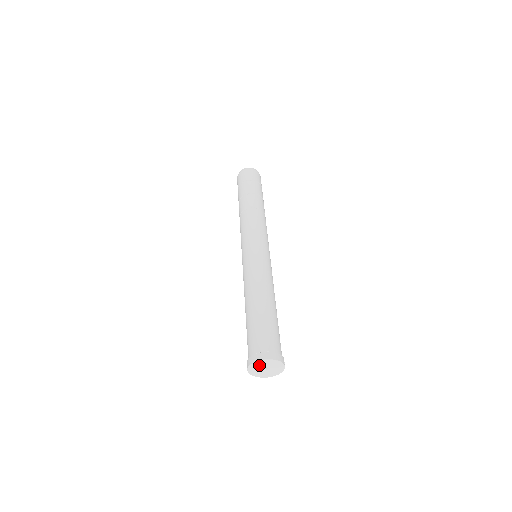
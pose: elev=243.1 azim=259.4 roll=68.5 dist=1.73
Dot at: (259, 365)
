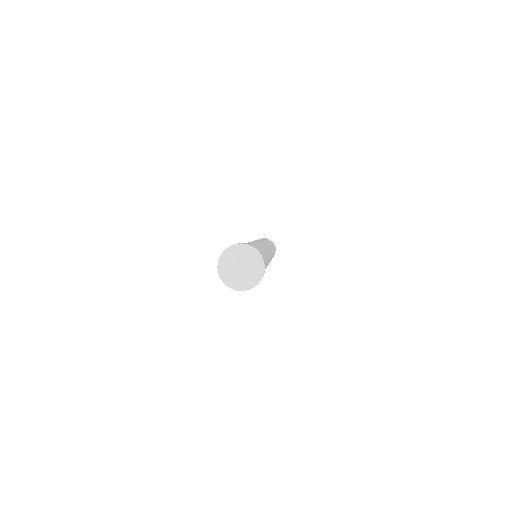
Dot at: (227, 266)
